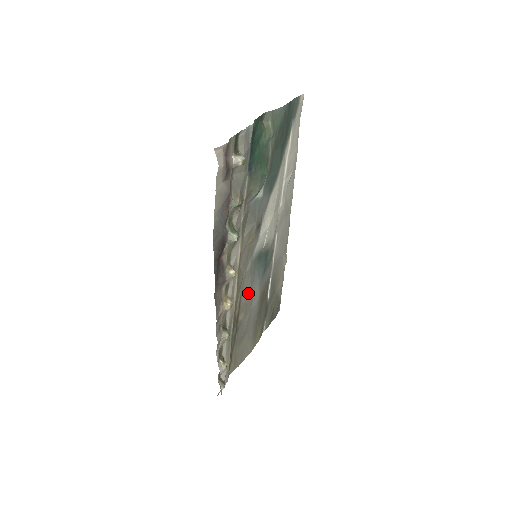
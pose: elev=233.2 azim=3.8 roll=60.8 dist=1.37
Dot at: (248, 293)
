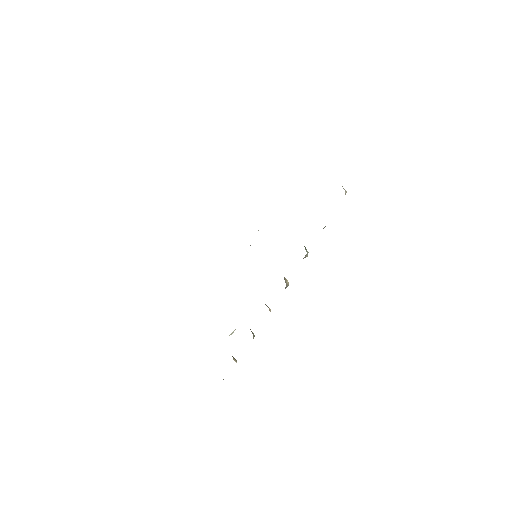
Dot at: occluded
